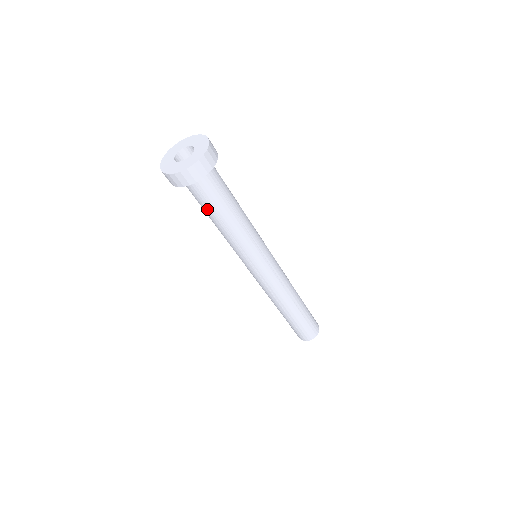
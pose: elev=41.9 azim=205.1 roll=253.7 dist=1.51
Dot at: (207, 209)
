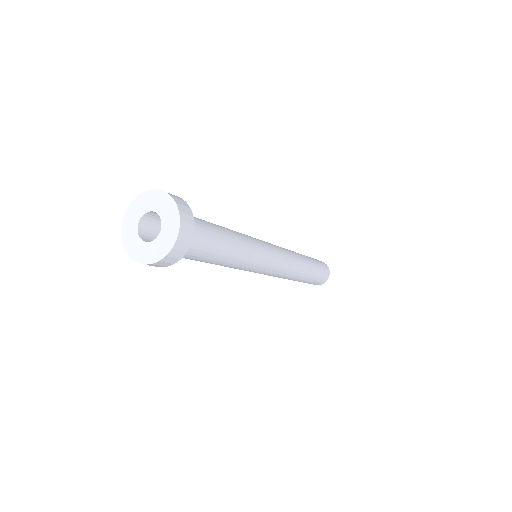
Dot at: occluded
